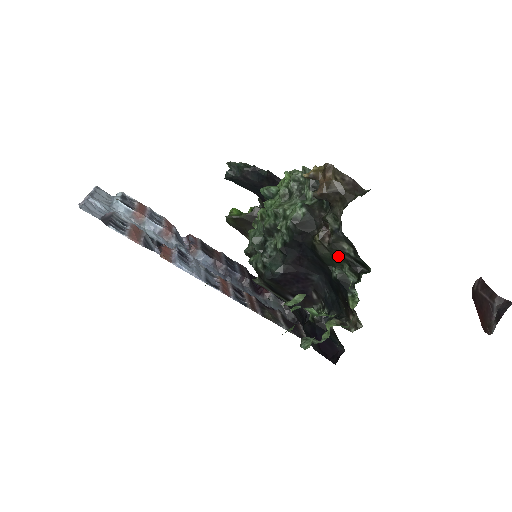
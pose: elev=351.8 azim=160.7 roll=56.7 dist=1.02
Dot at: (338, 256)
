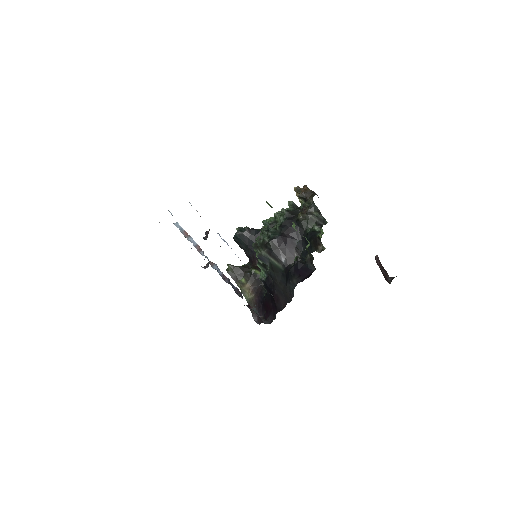
Dot at: (311, 220)
